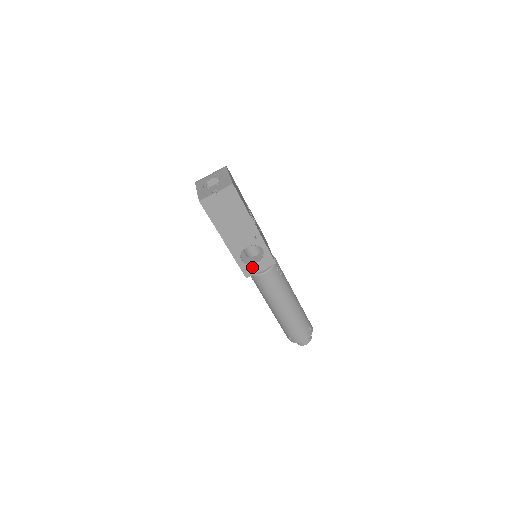
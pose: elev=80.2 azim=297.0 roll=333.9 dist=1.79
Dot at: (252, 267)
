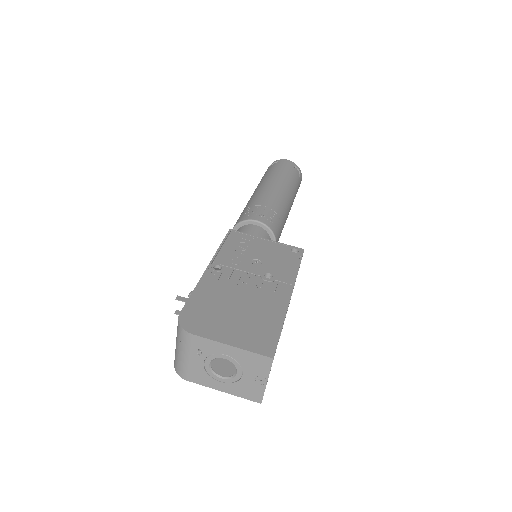
Dot at: occluded
